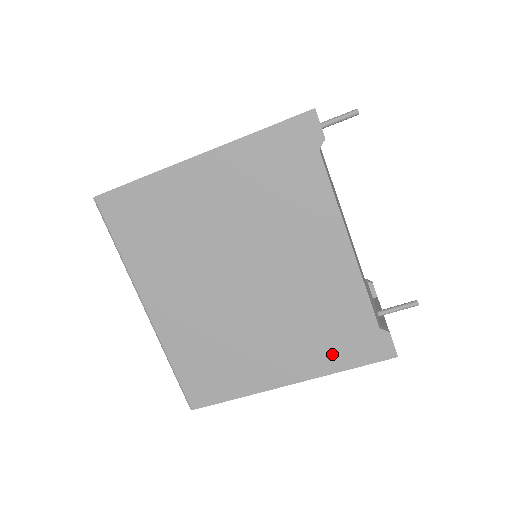
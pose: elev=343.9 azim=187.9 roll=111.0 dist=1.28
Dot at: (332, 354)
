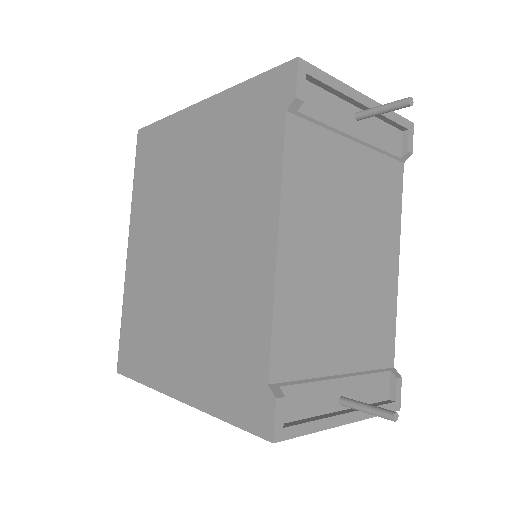
Dot at: (218, 387)
